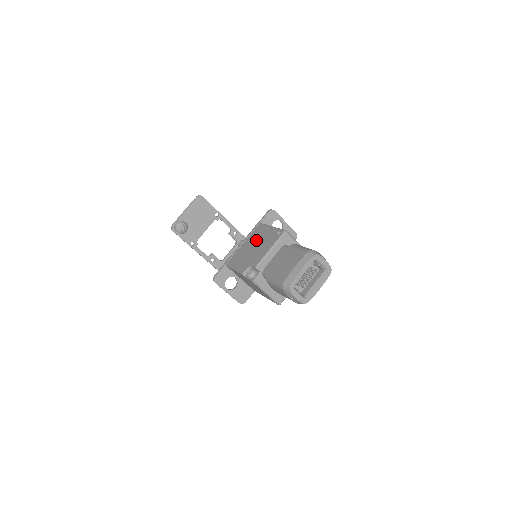
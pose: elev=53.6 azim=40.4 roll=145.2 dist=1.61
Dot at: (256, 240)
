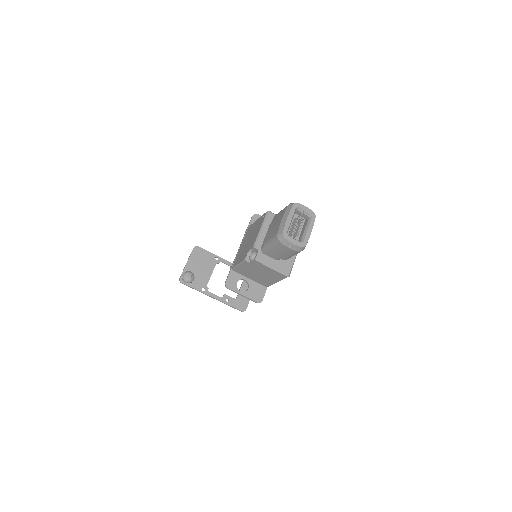
Dot at: (249, 236)
